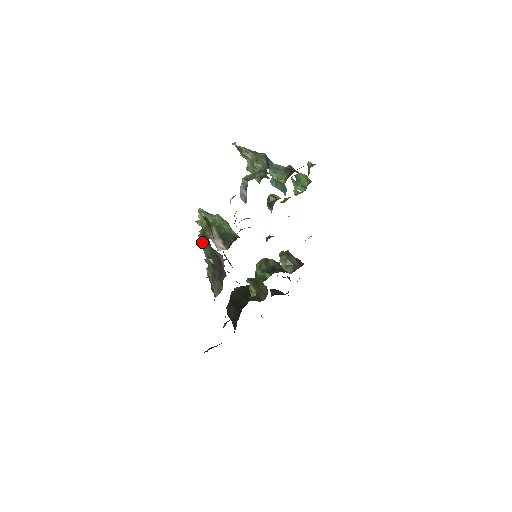
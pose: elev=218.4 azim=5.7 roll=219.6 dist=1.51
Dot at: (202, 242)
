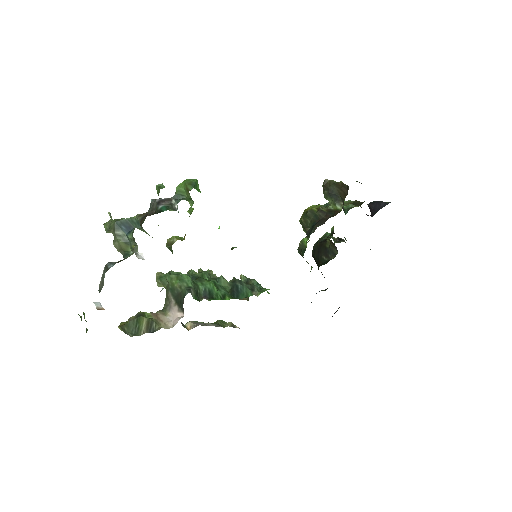
Dot at: occluded
